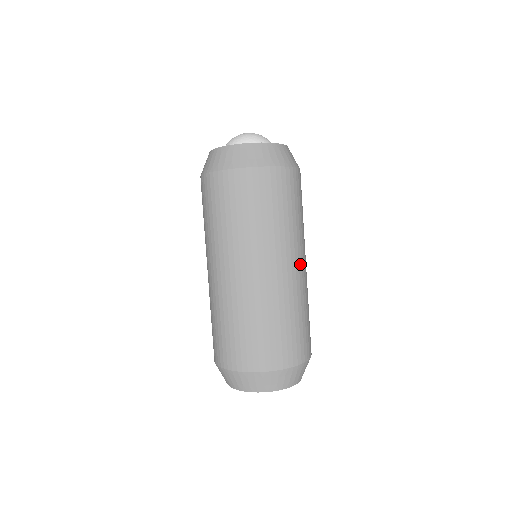
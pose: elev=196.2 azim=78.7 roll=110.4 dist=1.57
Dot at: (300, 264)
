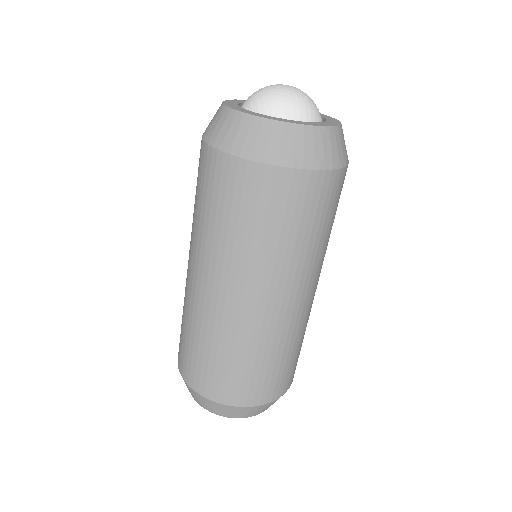
Dot at: occluded
